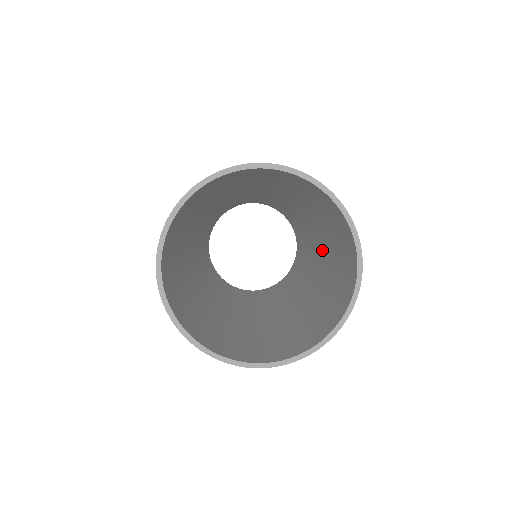
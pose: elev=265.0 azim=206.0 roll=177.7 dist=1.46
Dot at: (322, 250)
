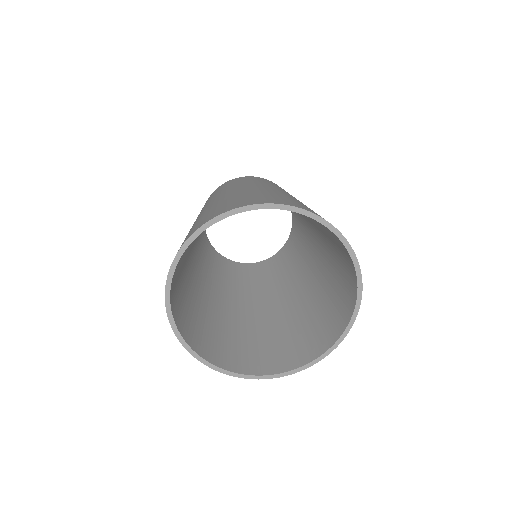
Dot at: (297, 298)
